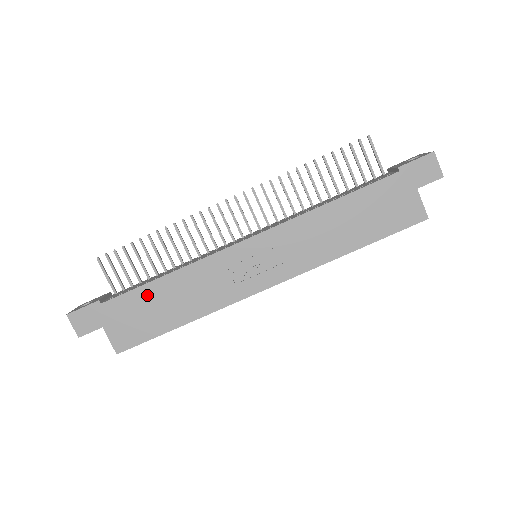
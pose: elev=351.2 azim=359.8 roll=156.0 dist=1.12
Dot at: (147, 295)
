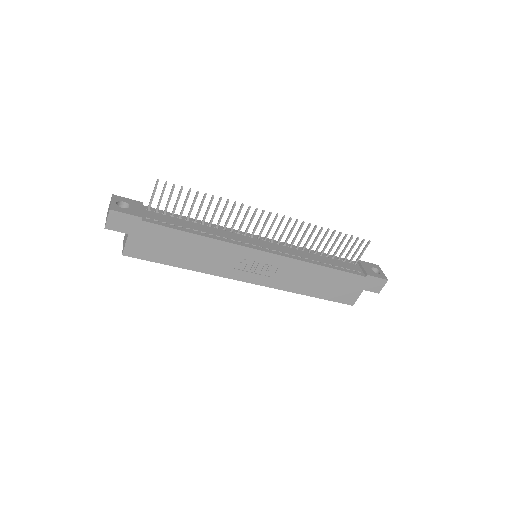
Dot at: (177, 237)
